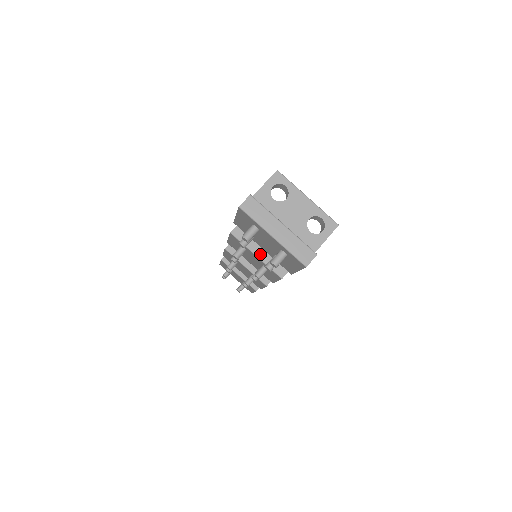
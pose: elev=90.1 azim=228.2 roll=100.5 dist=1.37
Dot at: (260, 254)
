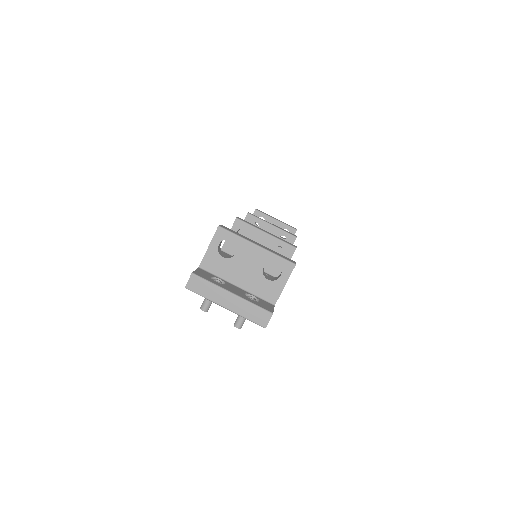
Dot at: occluded
